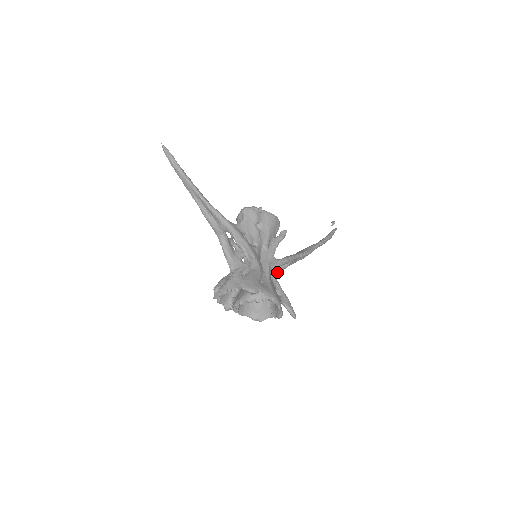
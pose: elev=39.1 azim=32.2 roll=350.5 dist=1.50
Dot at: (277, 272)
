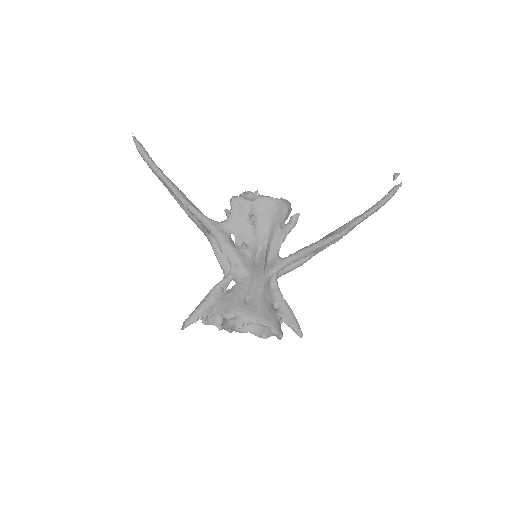
Dot at: (294, 268)
